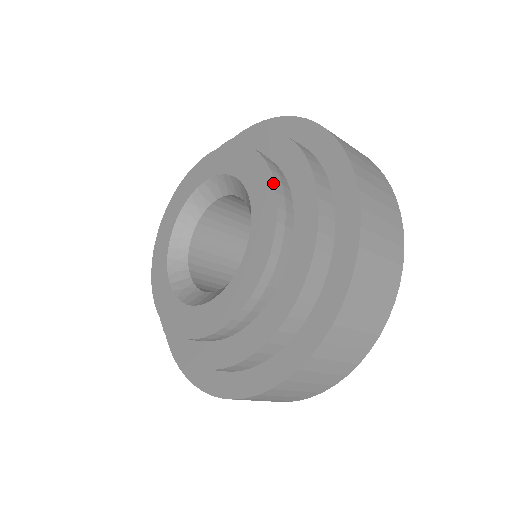
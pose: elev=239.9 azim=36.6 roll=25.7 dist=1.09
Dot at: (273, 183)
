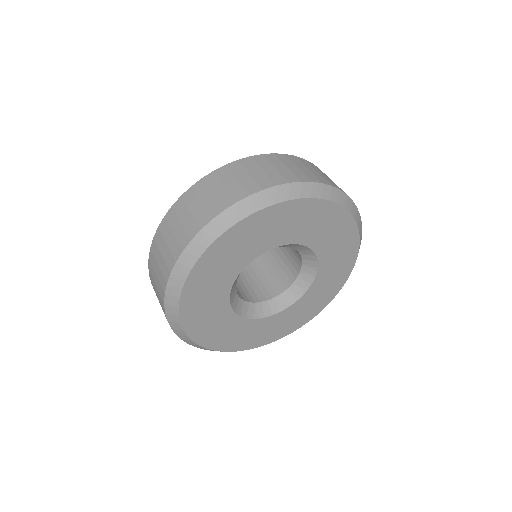
Dot at: occluded
